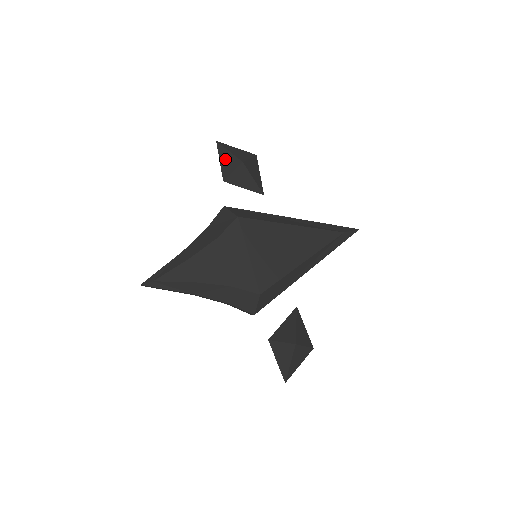
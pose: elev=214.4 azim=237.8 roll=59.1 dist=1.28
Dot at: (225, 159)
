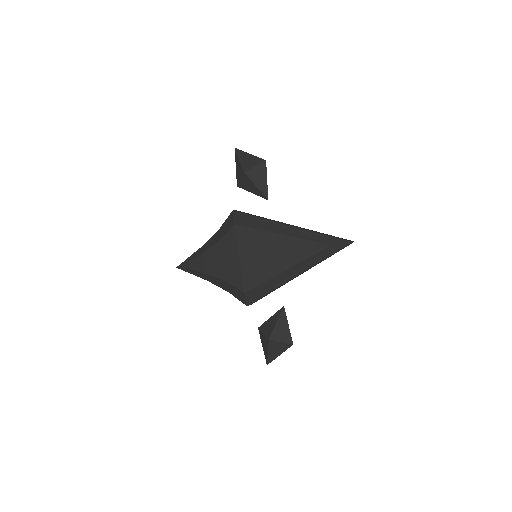
Dot at: (238, 166)
